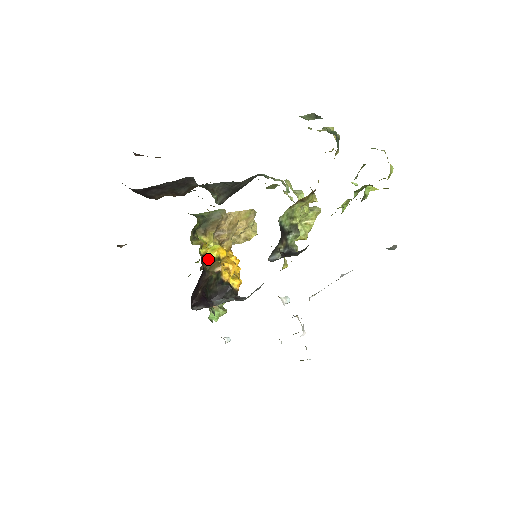
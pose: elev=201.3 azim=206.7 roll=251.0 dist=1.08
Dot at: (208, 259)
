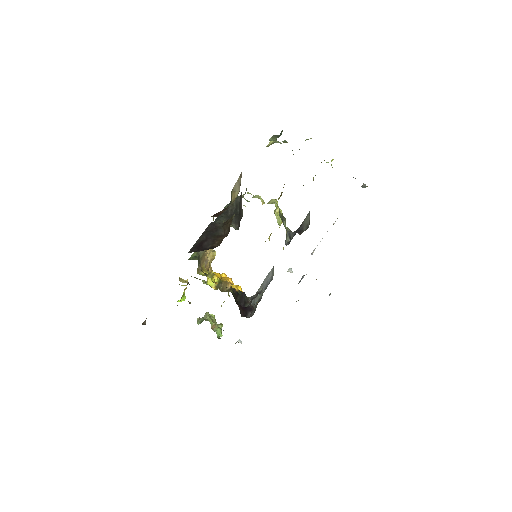
Dot at: (214, 286)
